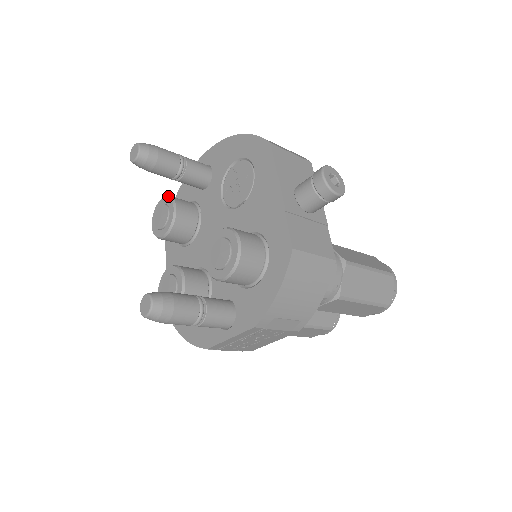
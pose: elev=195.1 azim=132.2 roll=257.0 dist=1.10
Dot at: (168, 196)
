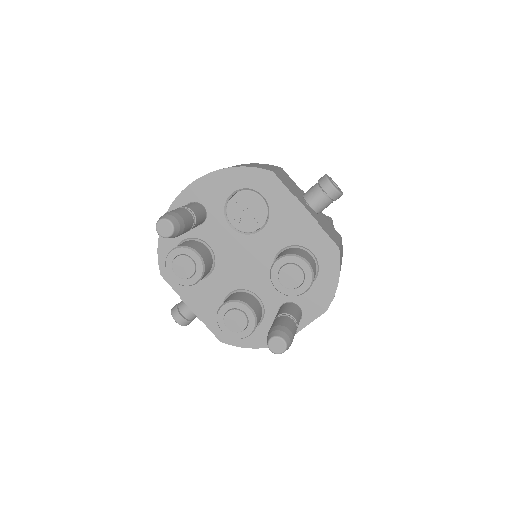
Dot at: (181, 247)
